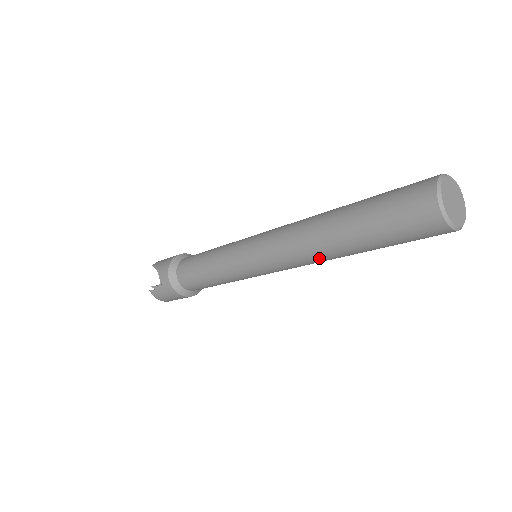
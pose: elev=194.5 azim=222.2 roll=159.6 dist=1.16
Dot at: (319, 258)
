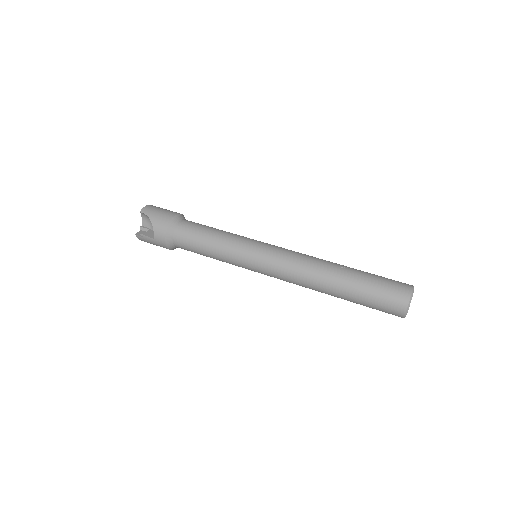
Dot at: occluded
